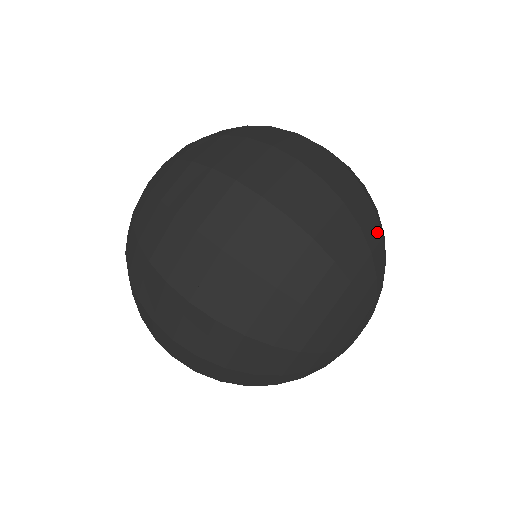
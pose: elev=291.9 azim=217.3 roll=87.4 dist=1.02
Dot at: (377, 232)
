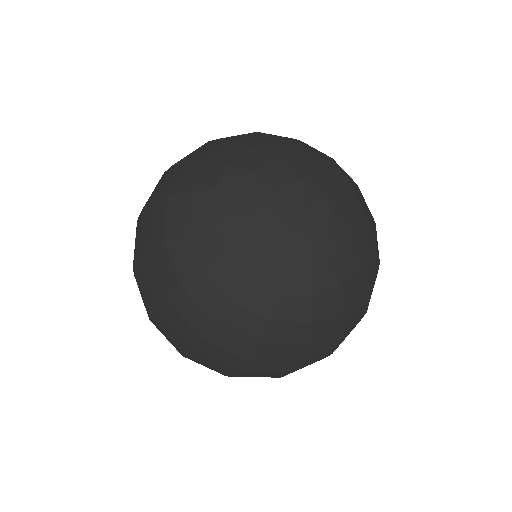
Dot at: occluded
